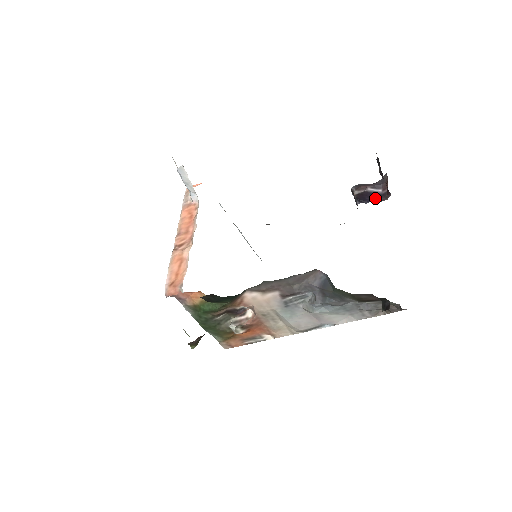
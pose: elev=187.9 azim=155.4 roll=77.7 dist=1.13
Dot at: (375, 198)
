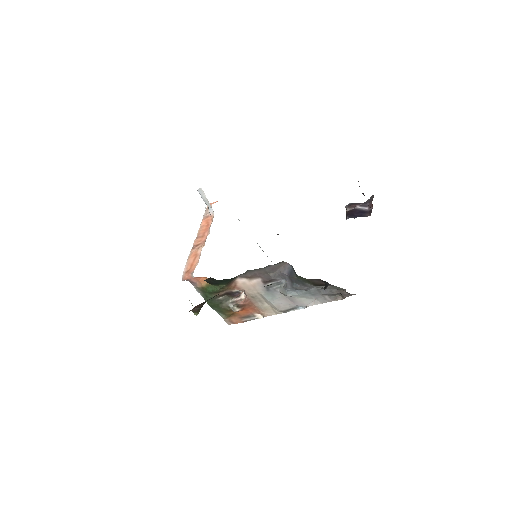
Dot at: (362, 214)
